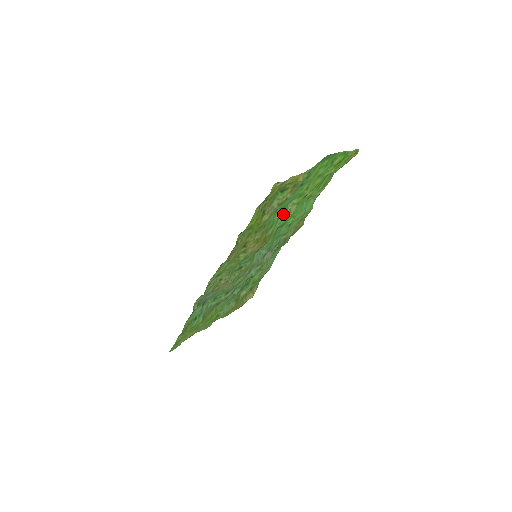
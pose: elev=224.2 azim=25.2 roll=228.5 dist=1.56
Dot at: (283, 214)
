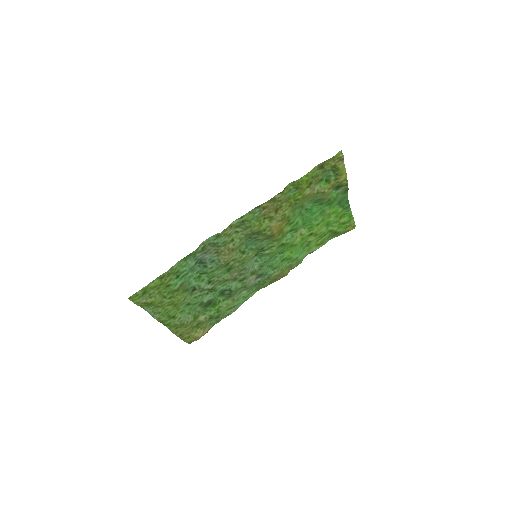
Dot at: (297, 228)
